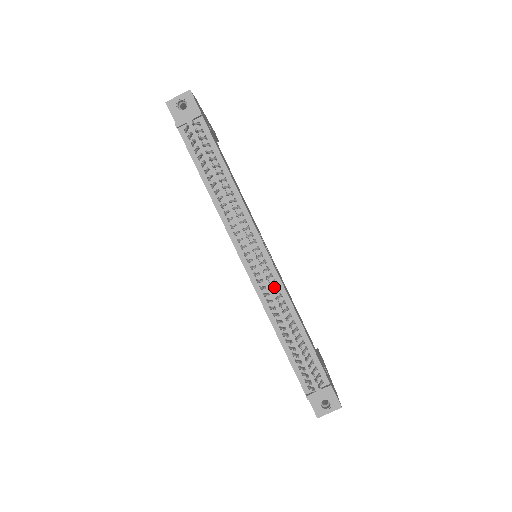
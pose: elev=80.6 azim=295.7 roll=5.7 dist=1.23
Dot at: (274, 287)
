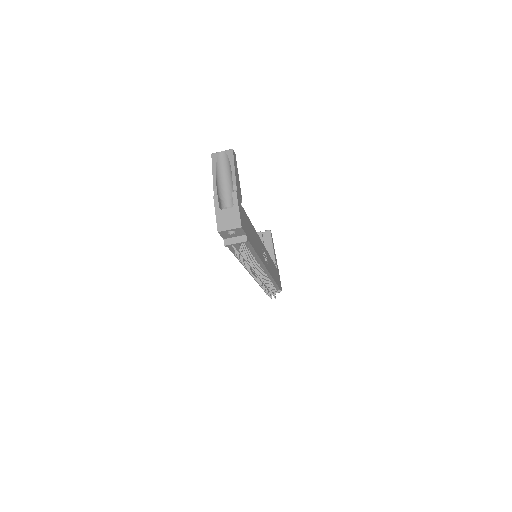
Dot at: occluded
